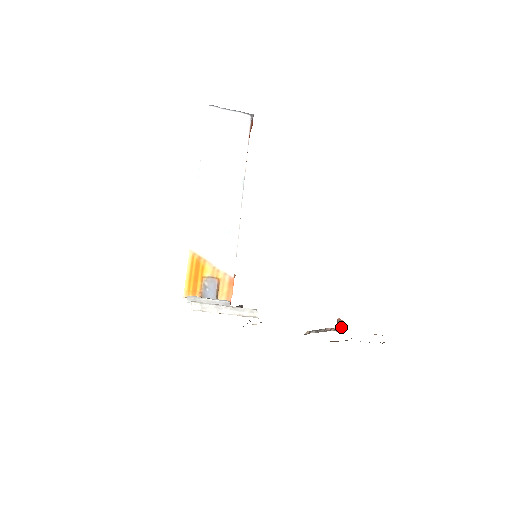
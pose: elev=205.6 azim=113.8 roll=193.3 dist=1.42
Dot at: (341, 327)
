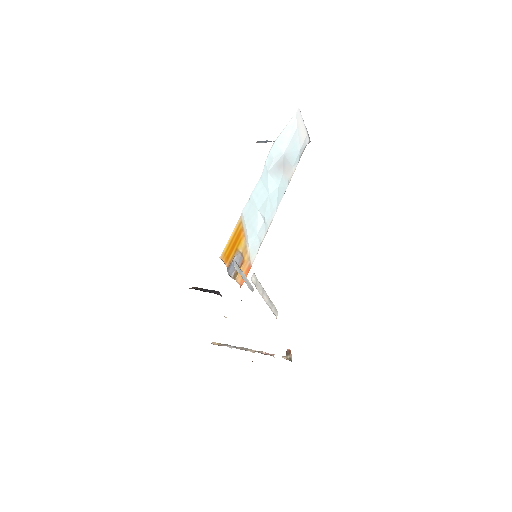
Dot at: (289, 358)
